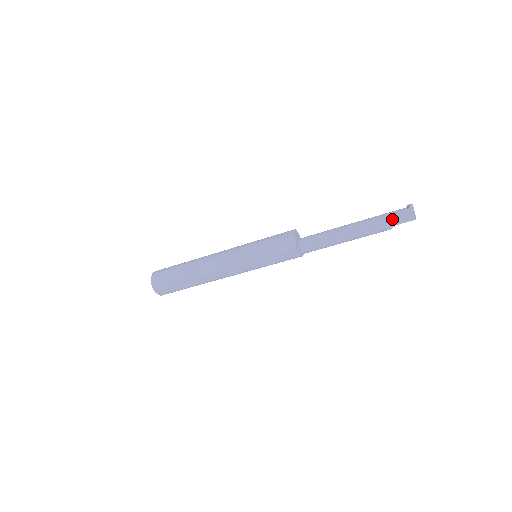
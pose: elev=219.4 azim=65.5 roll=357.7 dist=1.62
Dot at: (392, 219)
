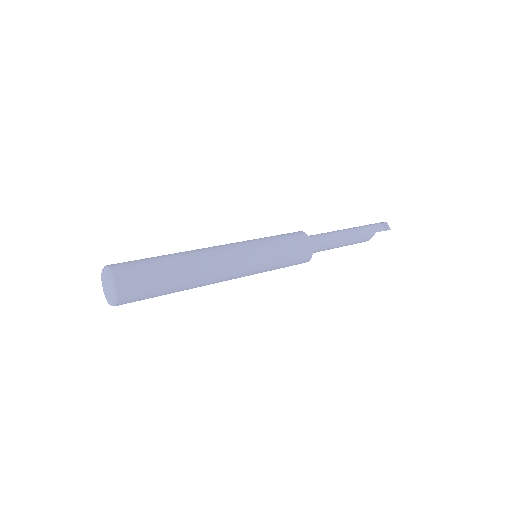
Dot at: occluded
